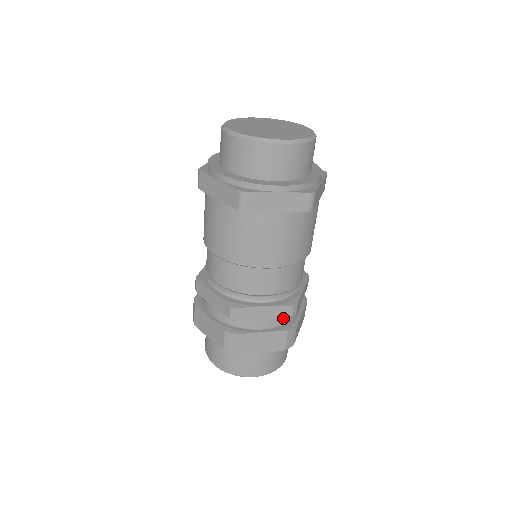
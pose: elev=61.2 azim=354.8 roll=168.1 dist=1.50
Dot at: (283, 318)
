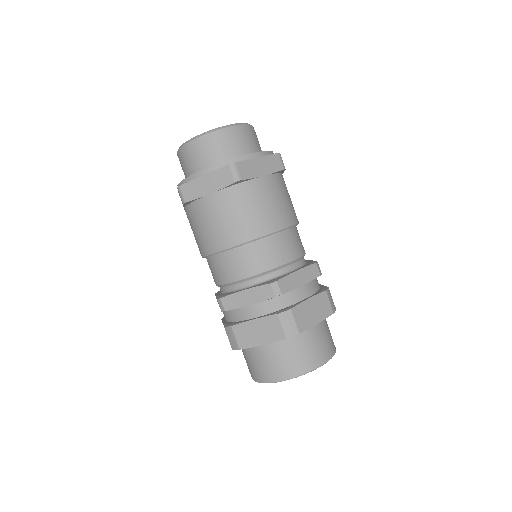
Dot at: (274, 302)
